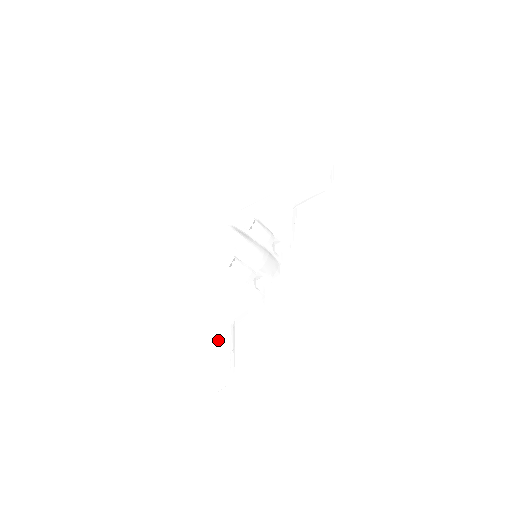
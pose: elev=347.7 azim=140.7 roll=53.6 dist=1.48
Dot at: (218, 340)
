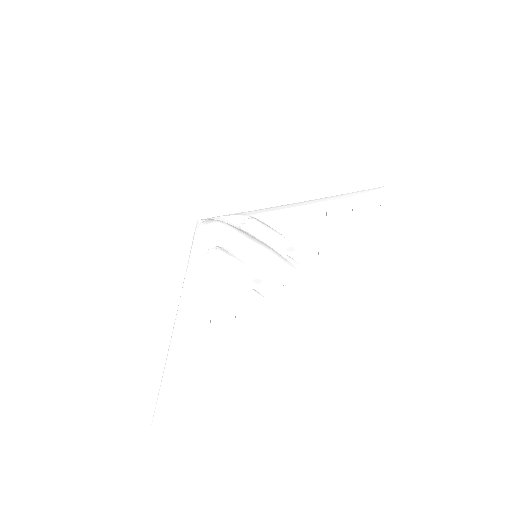
Dot at: (176, 339)
